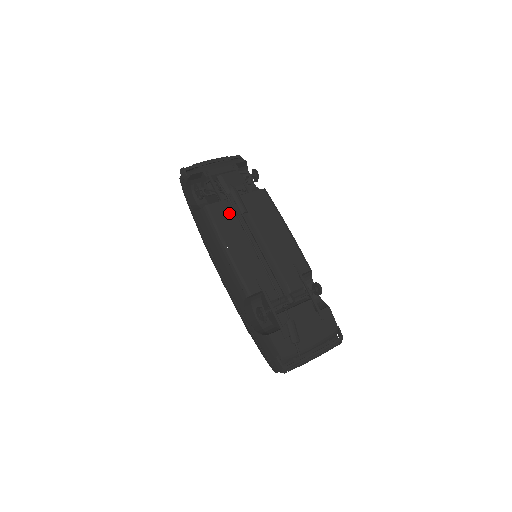
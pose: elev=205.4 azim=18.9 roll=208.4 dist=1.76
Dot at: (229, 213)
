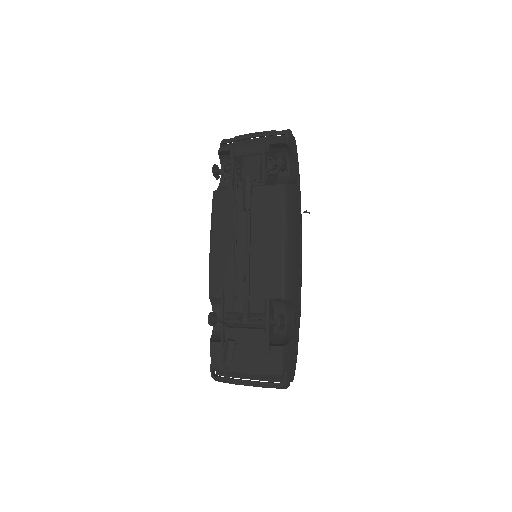
Dot at: (231, 205)
